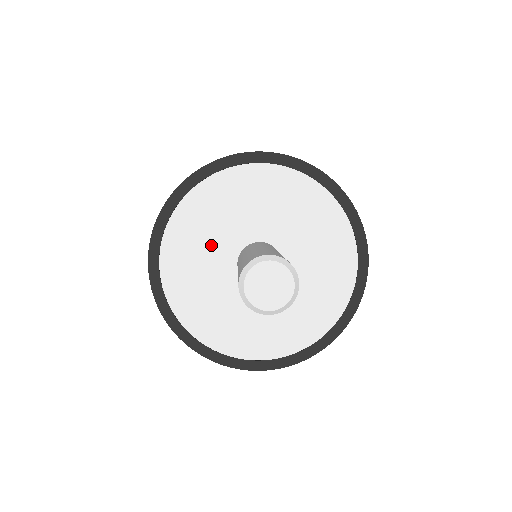
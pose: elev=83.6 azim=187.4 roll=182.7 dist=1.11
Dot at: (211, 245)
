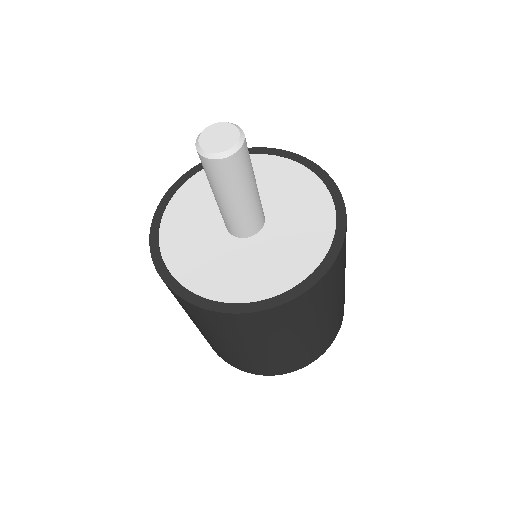
Dot at: (204, 243)
